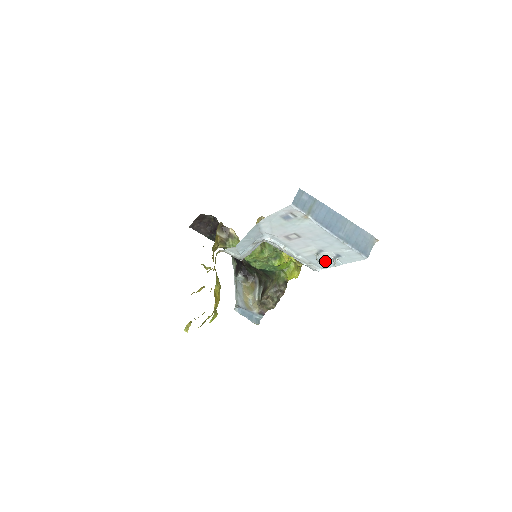
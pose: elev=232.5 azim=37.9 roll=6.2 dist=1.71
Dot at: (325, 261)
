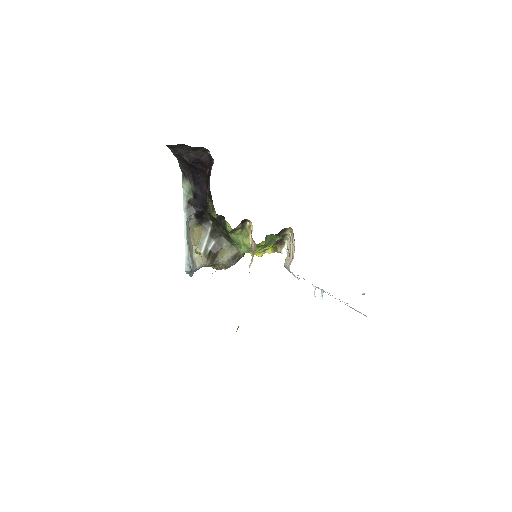
Dot at: occluded
